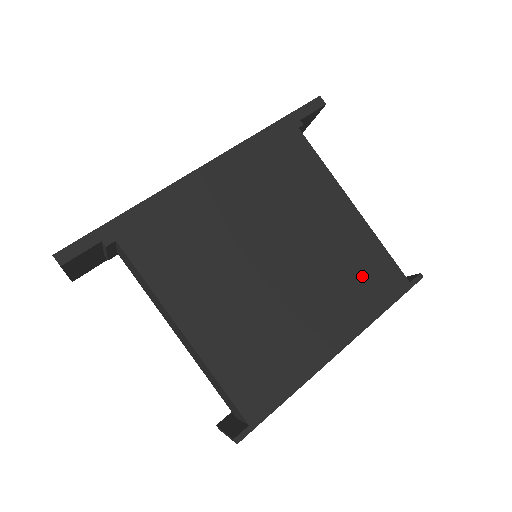
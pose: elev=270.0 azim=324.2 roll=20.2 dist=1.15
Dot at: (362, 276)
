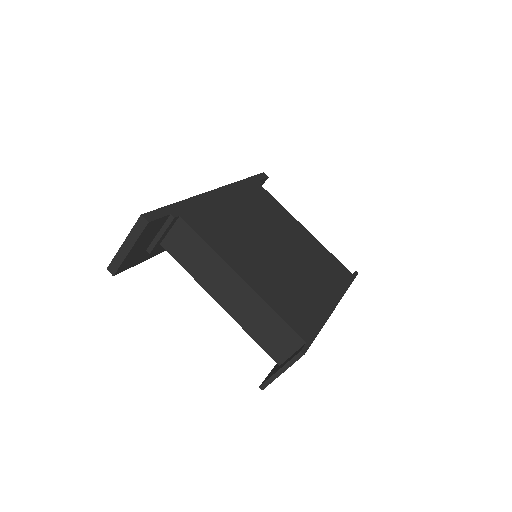
Dot at: (328, 266)
